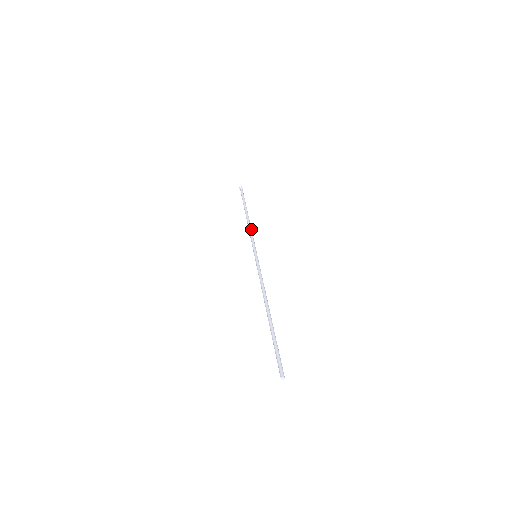
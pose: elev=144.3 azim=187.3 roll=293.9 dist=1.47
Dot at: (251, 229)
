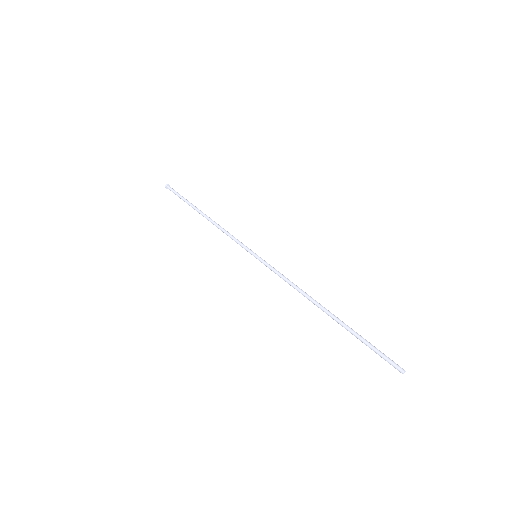
Dot at: (222, 229)
